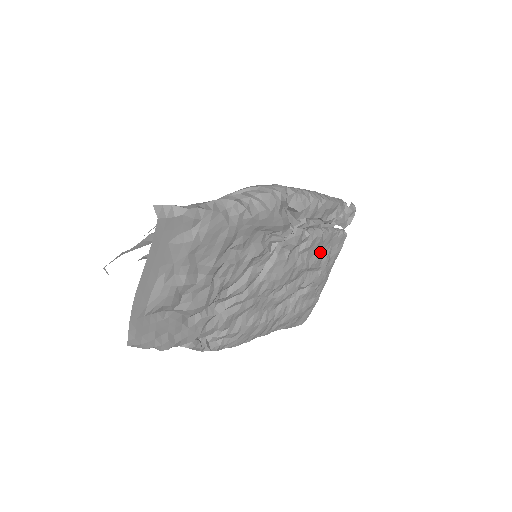
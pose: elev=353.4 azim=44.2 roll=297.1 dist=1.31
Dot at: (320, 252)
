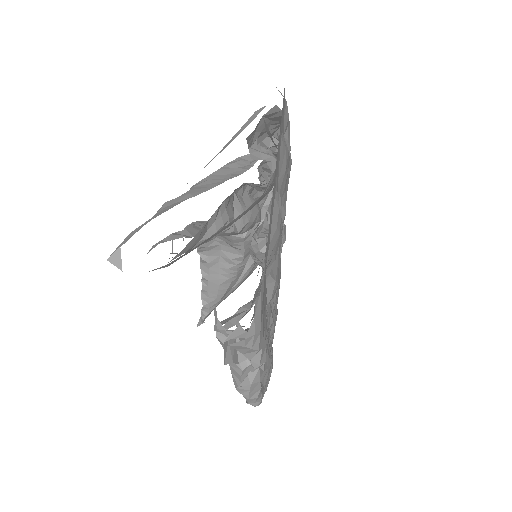
Dot at: occluded
